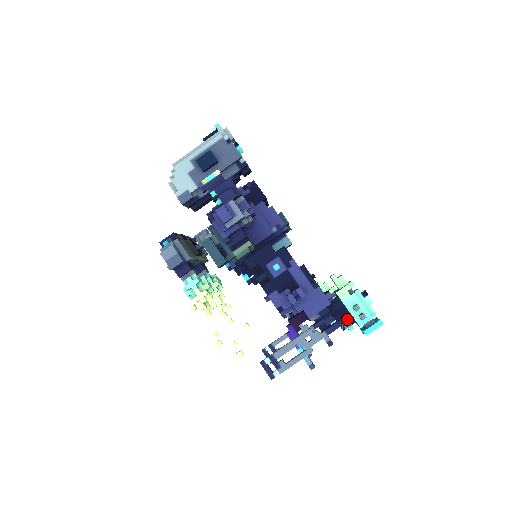
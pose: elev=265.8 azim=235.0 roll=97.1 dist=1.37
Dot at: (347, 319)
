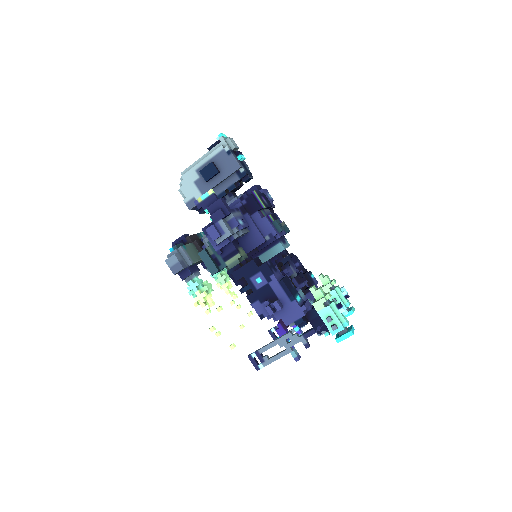
Dot at: (322, 327)
